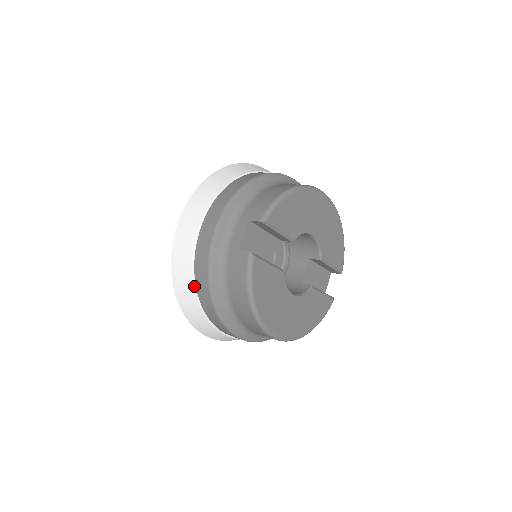
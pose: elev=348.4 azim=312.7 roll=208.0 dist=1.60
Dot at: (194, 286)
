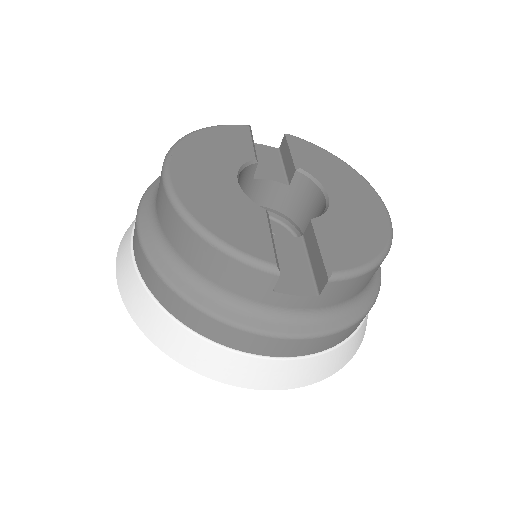
Dot at: occluded
